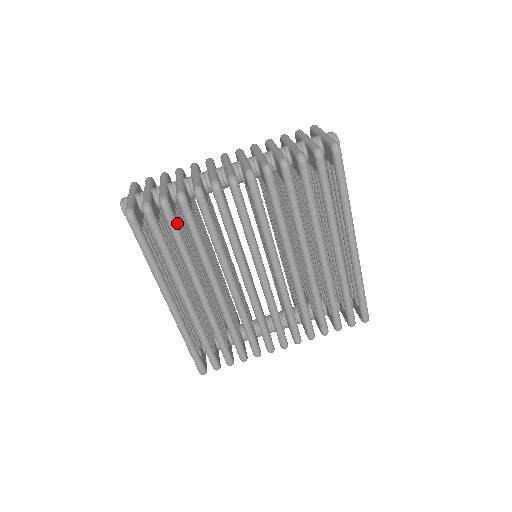
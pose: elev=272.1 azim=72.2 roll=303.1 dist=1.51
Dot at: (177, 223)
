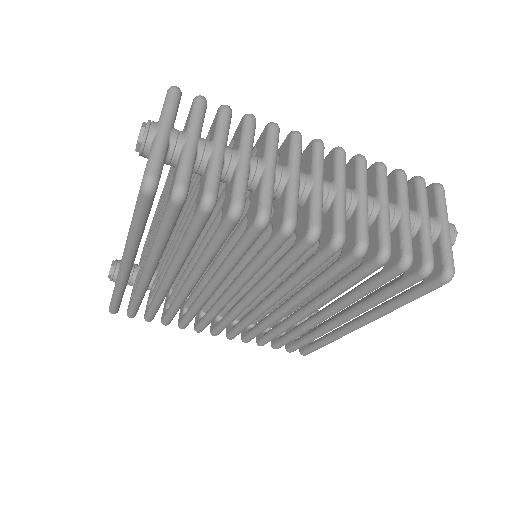
Dot at: (204, 226)
